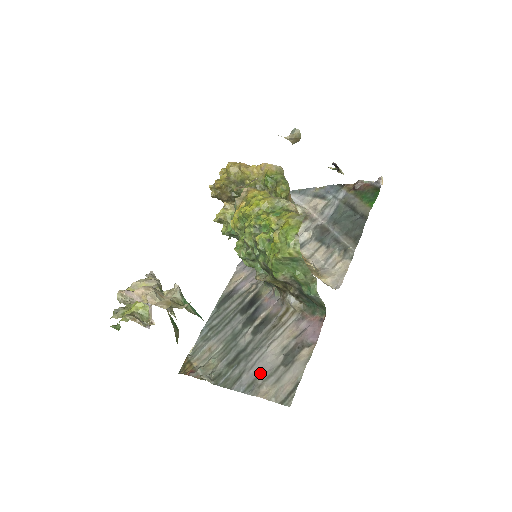
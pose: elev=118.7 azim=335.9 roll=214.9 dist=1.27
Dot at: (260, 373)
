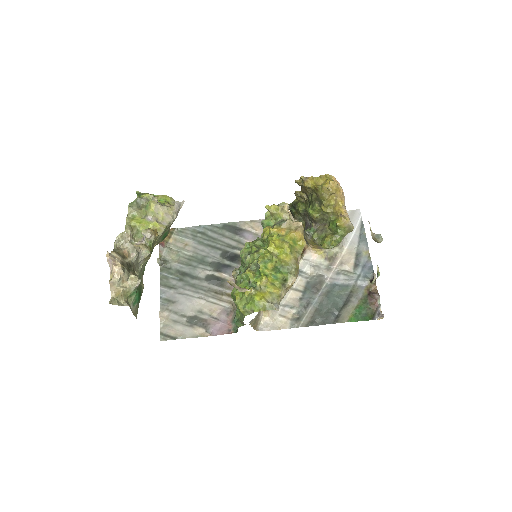
Dot at: (177, 304)
